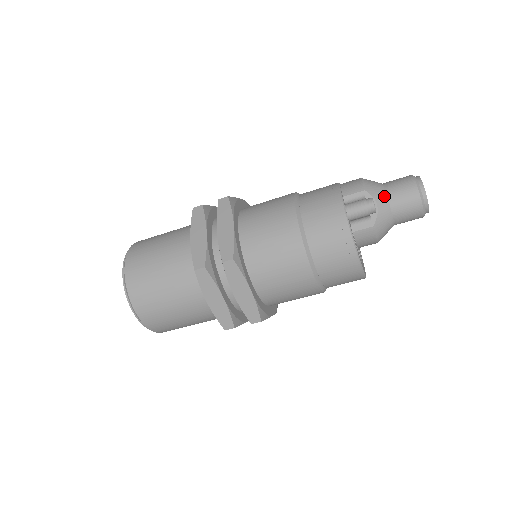
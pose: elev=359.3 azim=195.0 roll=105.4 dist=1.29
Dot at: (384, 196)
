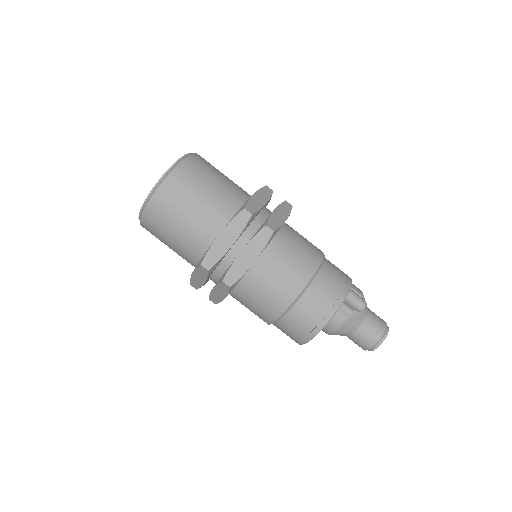
Dot at: (366, 312)
